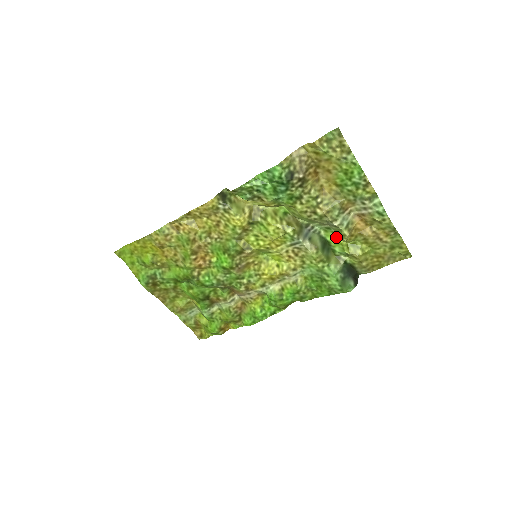
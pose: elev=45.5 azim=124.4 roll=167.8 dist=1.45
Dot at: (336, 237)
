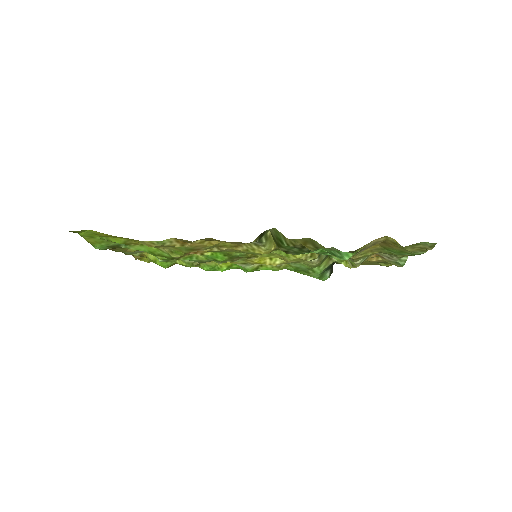
Dot at: occluded
